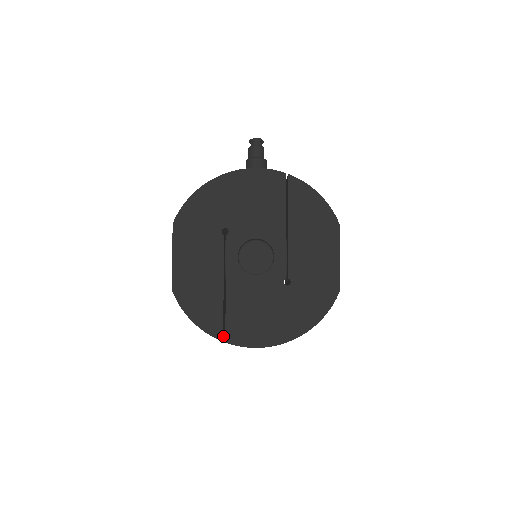
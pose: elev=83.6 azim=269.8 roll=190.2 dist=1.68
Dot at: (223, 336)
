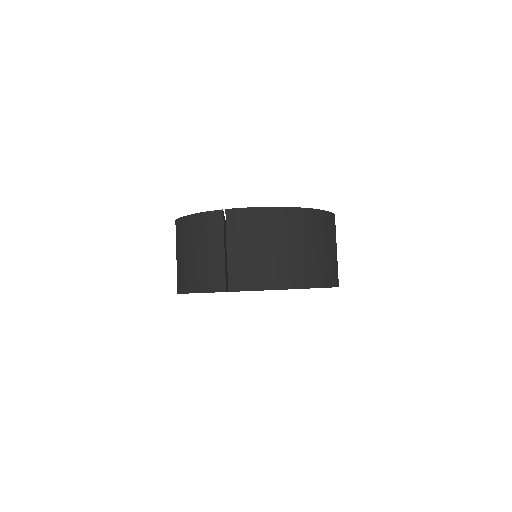
Dot at: (223, 215)
